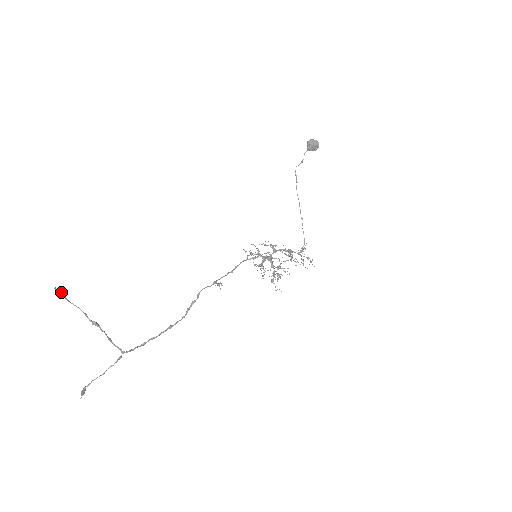
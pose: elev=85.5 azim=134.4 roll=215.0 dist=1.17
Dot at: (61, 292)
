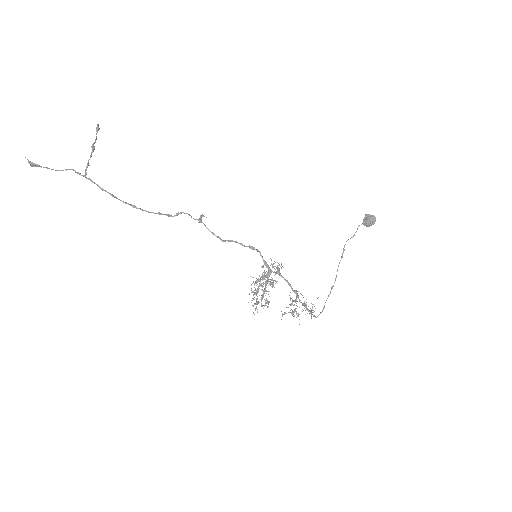
Dot at: (99, 128)
